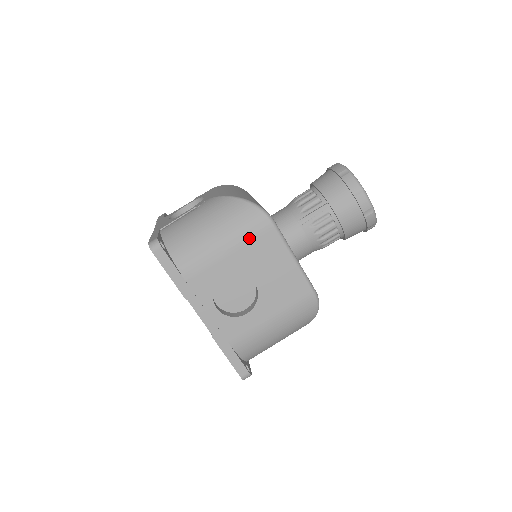
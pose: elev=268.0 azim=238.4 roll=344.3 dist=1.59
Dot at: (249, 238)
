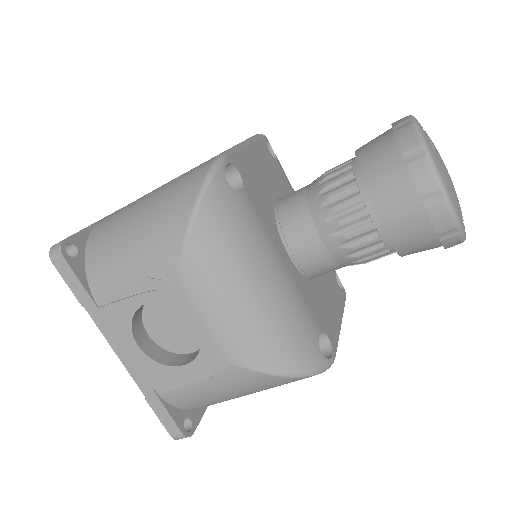
Dot at: occluded
